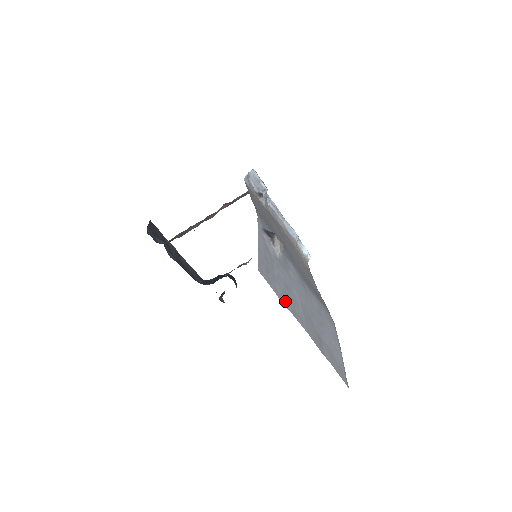
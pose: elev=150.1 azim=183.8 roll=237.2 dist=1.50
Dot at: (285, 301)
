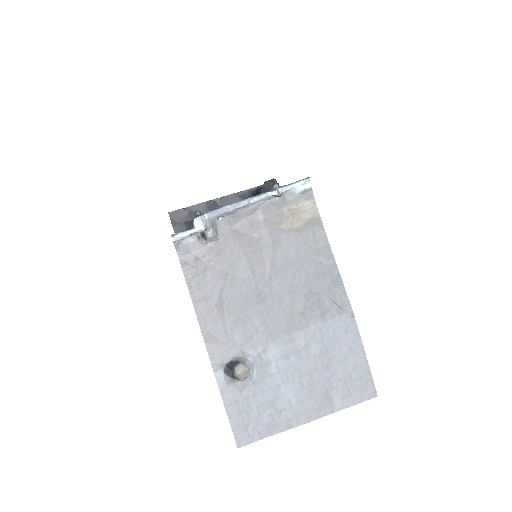
Dot at: (274, 428)
